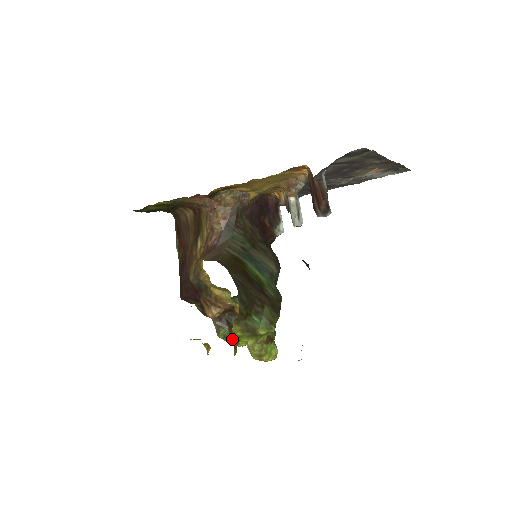
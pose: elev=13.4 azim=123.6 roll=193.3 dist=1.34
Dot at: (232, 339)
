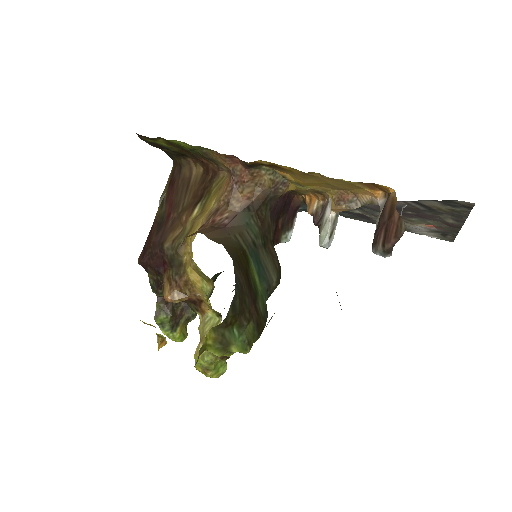
Dot at: (169, 329)
